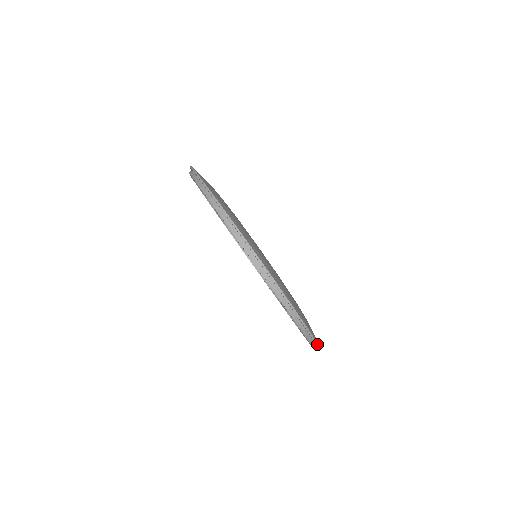
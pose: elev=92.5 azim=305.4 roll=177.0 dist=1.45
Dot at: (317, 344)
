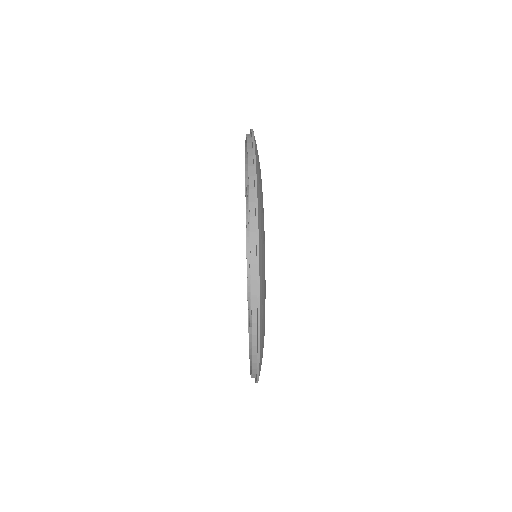
Dot at: (258, 246)
